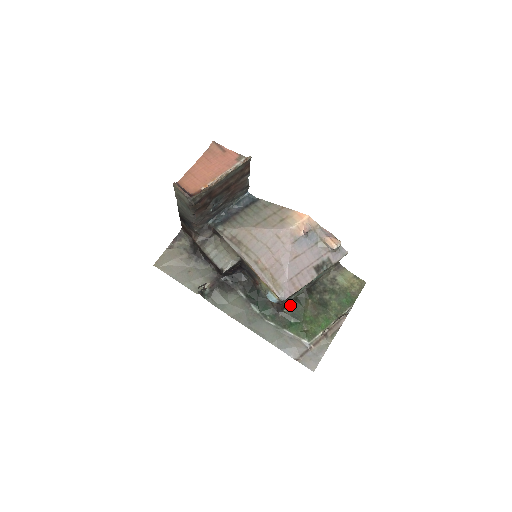
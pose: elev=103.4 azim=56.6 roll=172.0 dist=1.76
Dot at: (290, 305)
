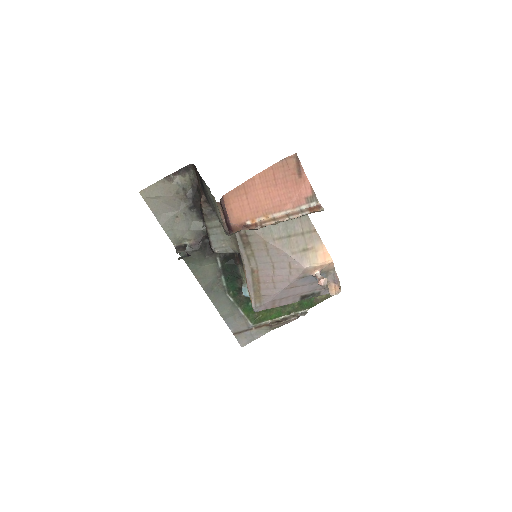
Dot at: occluded
